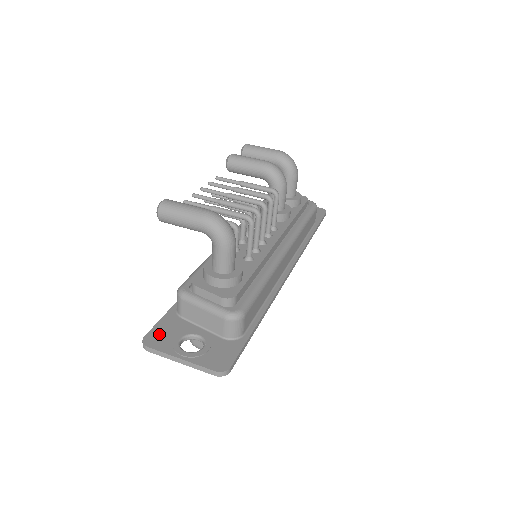
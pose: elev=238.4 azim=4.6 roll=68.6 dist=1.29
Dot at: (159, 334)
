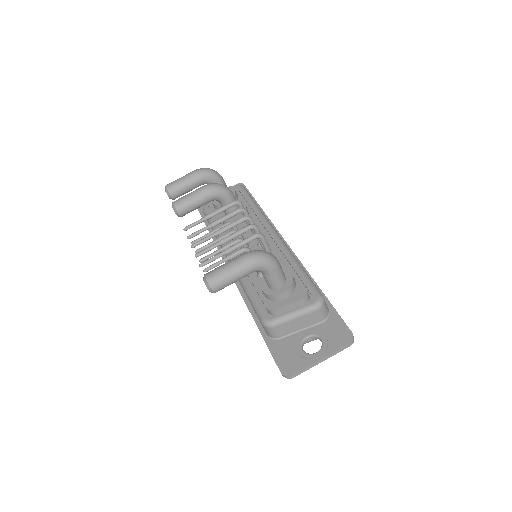
Dot at: (286, 361)
